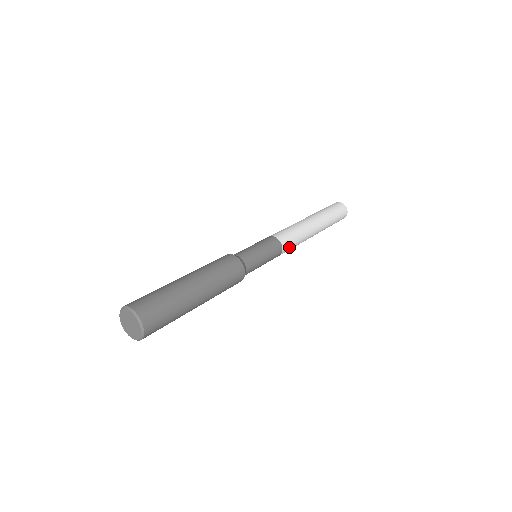
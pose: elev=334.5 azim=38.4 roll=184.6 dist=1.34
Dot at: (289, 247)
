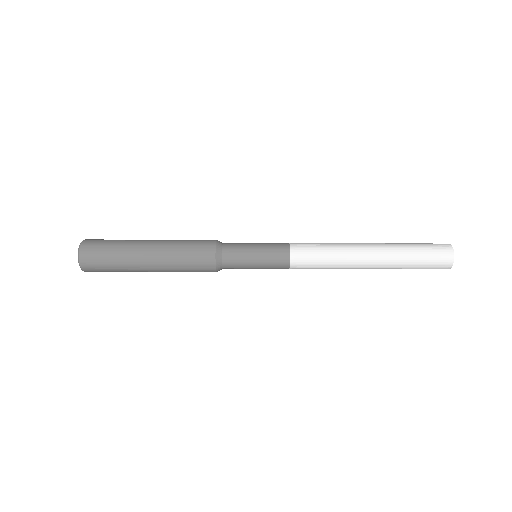
Dot at: (304, 268)
